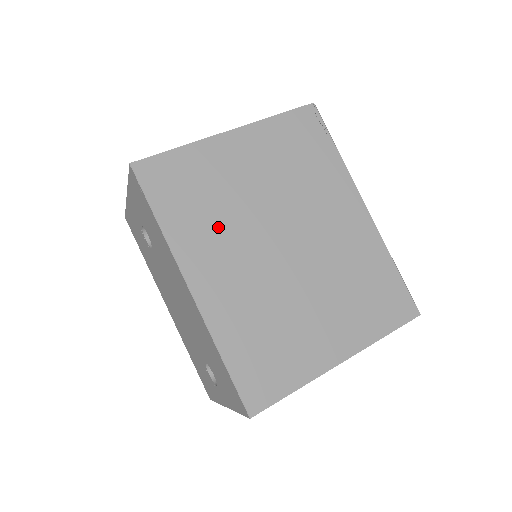
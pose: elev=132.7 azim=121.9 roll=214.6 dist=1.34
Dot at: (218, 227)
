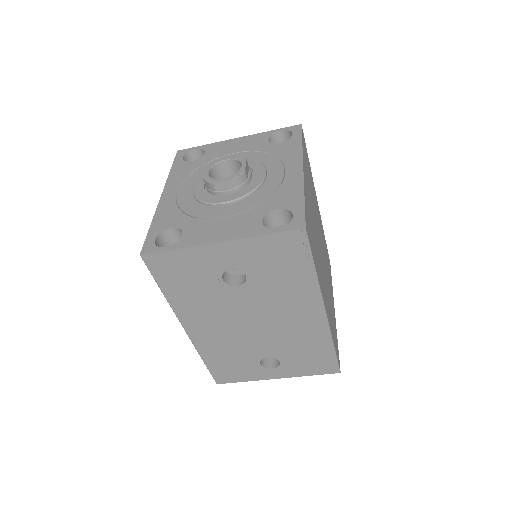
Dot at: (318, 256)
